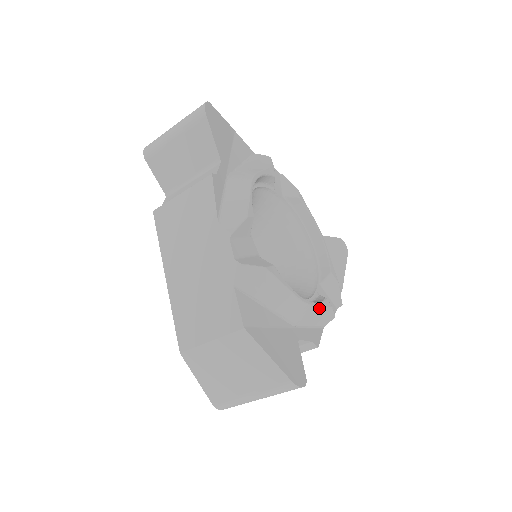
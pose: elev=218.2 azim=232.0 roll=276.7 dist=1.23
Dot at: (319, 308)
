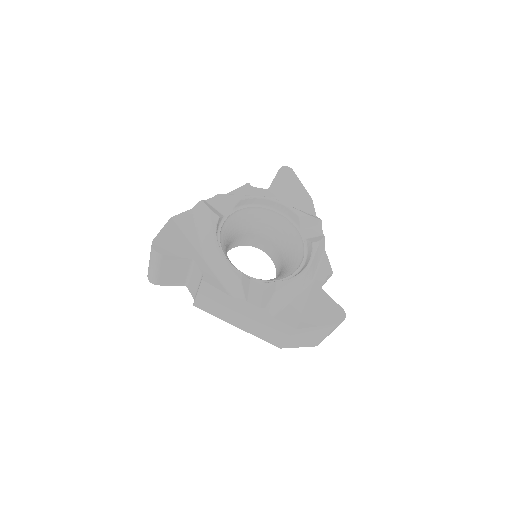
Dot at: (314, 257)
